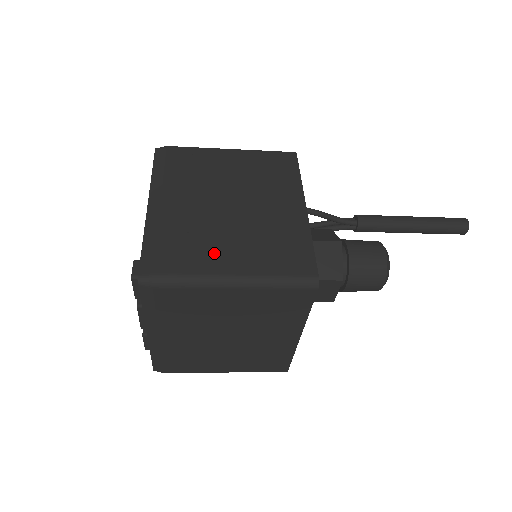
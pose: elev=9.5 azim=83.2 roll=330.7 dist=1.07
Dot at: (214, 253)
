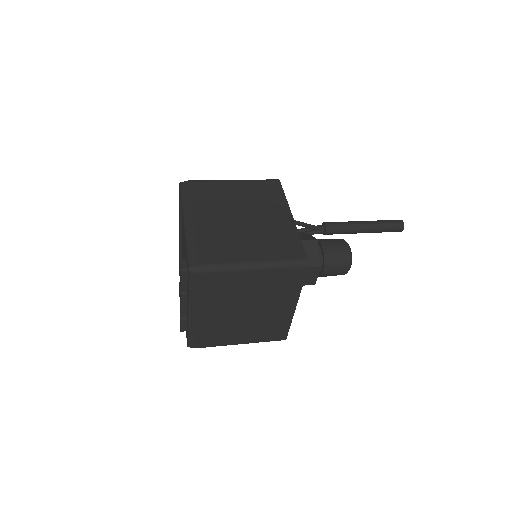
Dot at: (236, 249)
